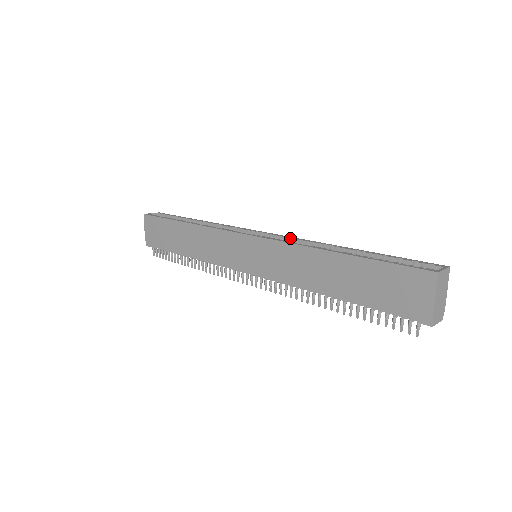
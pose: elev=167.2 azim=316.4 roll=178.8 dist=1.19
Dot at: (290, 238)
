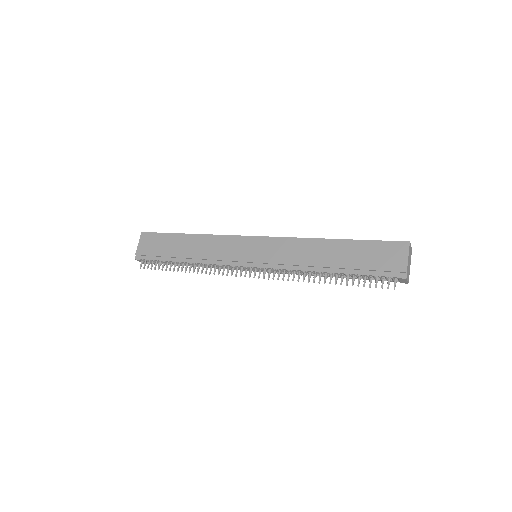
Dot at: occluded
